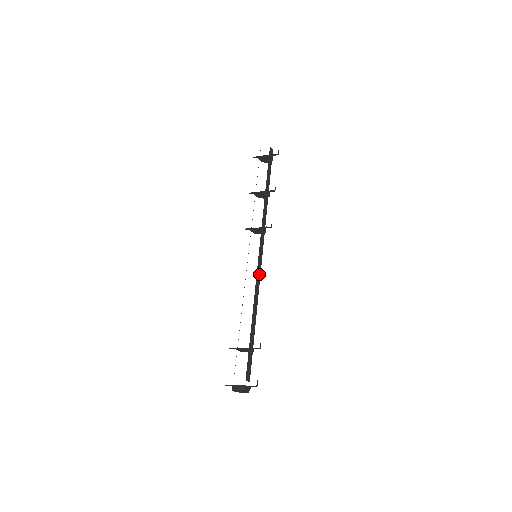
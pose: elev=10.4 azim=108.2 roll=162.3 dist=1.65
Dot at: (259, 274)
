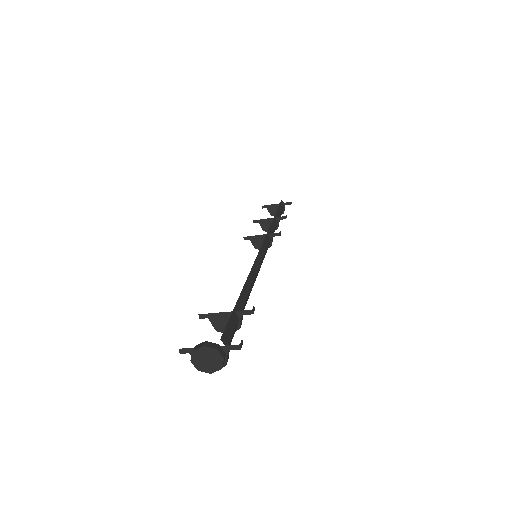
Dot at: (259, 262)
